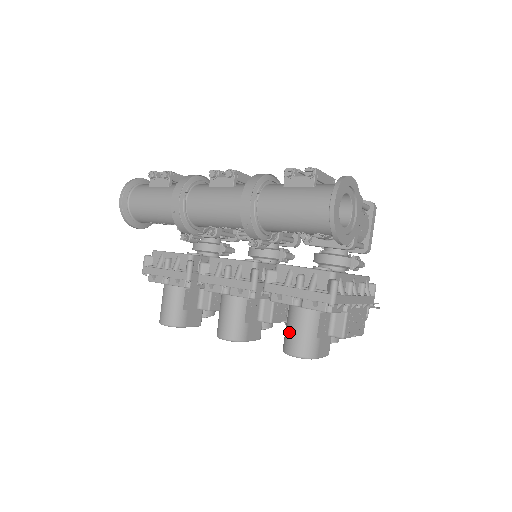
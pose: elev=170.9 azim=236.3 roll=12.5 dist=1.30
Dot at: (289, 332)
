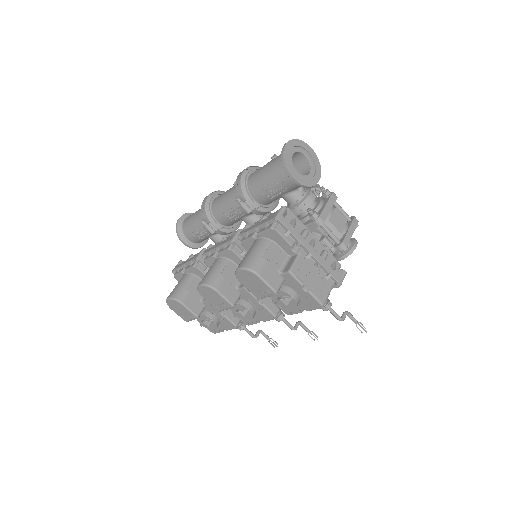
Dot at: (244, 257)
